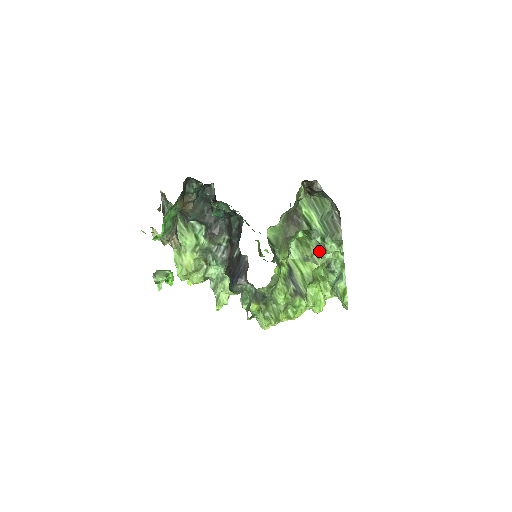
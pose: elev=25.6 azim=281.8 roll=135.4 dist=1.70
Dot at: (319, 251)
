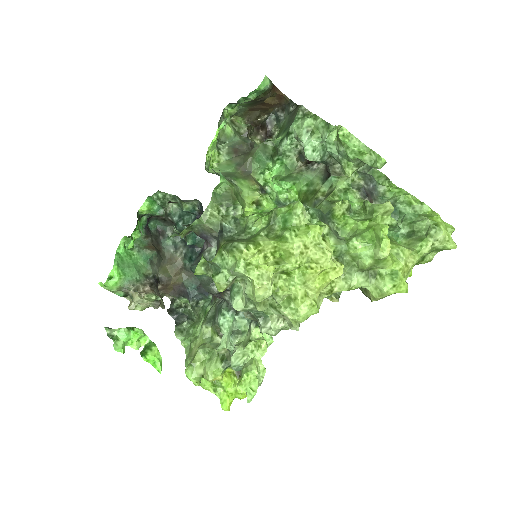
Dot at: (327, 180)
